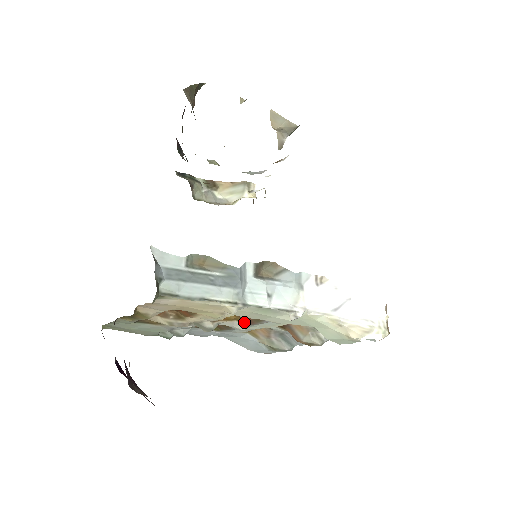
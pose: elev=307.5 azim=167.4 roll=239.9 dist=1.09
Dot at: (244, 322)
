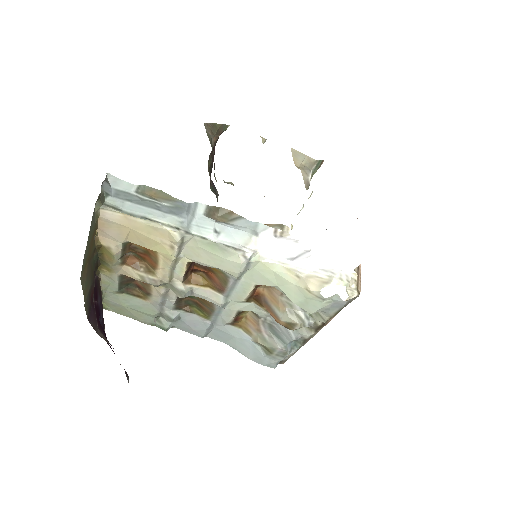
Dot at: (217, 290)
